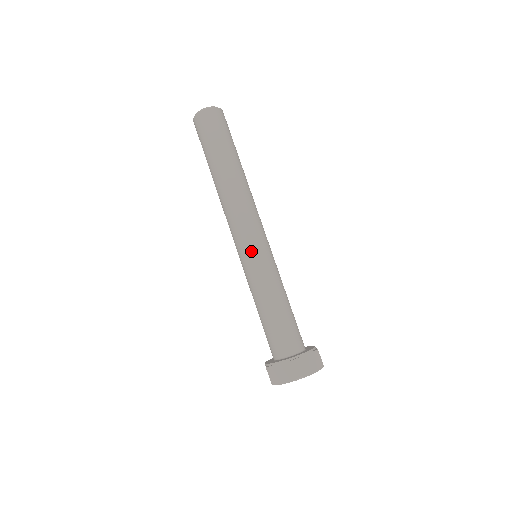
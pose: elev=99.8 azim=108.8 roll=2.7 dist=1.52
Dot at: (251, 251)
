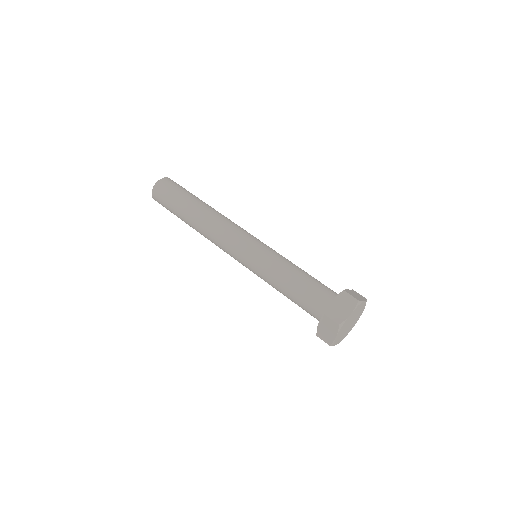
Dot at: (244, 256)
